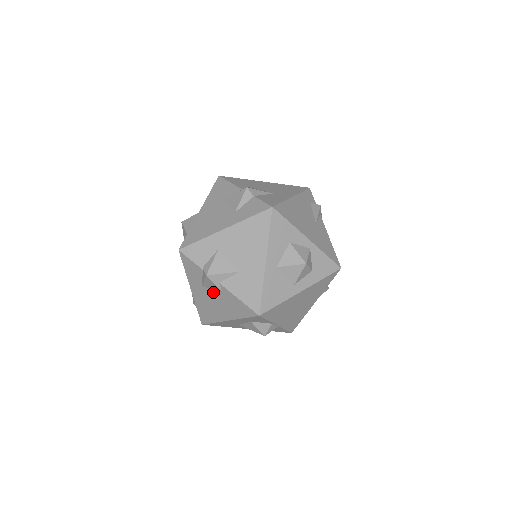
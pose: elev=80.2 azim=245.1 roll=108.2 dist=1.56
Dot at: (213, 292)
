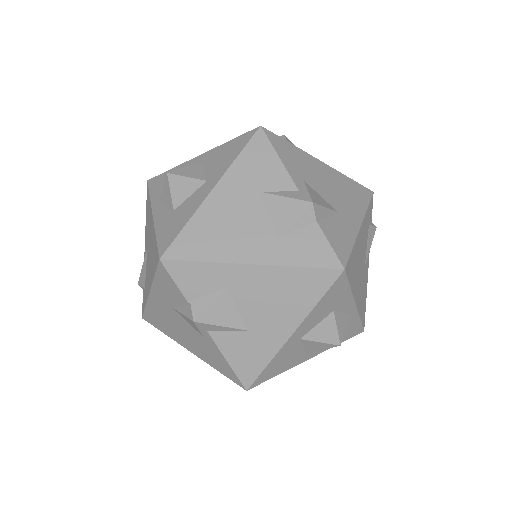
Dot at: (188, 325)
